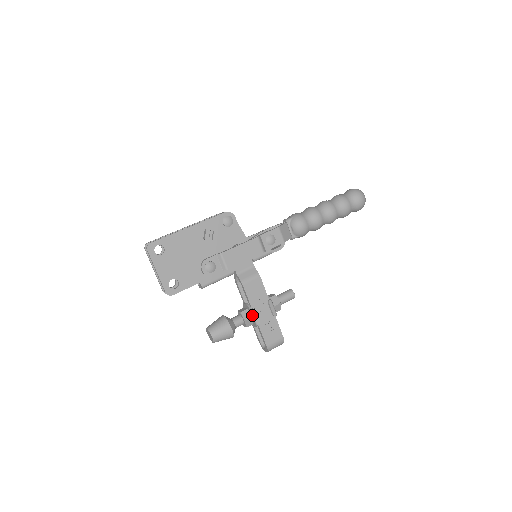
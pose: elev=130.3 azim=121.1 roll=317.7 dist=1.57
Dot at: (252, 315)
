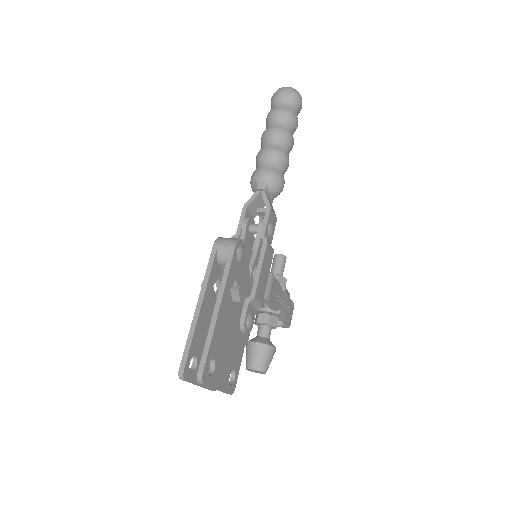
Dot at: (279, 317)
